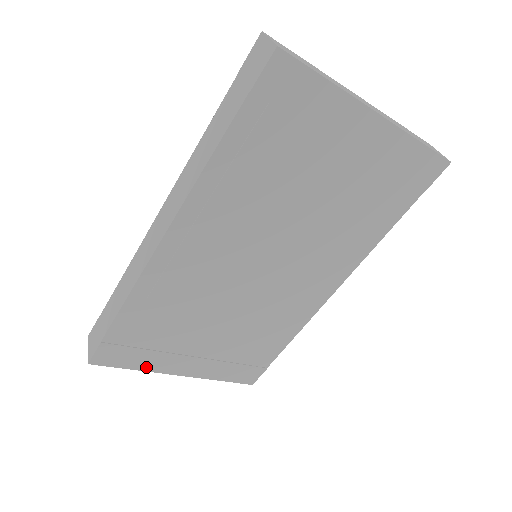
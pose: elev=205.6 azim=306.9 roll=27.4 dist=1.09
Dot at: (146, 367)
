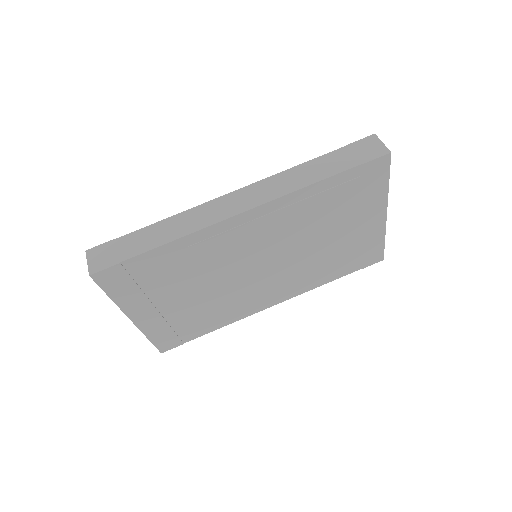
Dot at: (120, 301)
